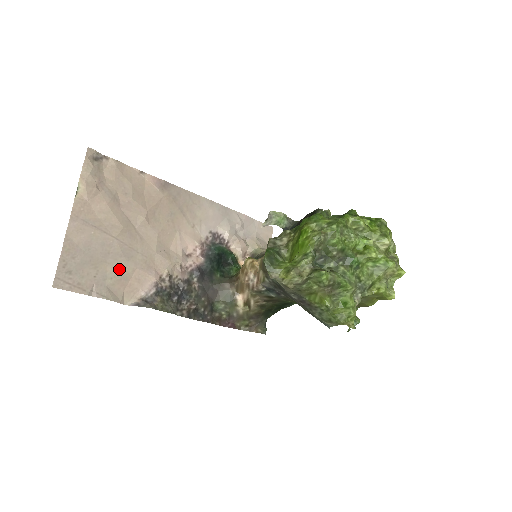
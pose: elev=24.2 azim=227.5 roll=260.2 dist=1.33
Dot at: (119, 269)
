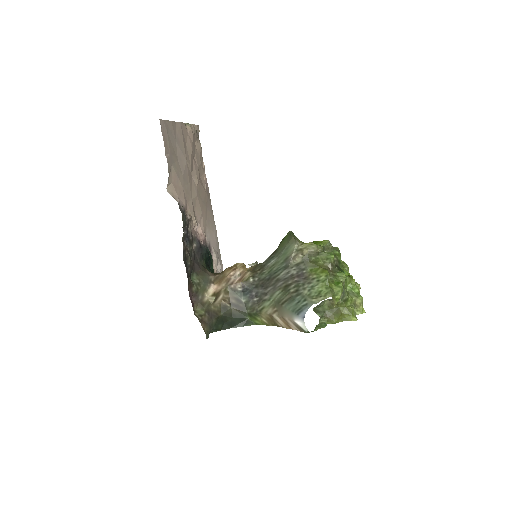
Dot at: (179, 172)
